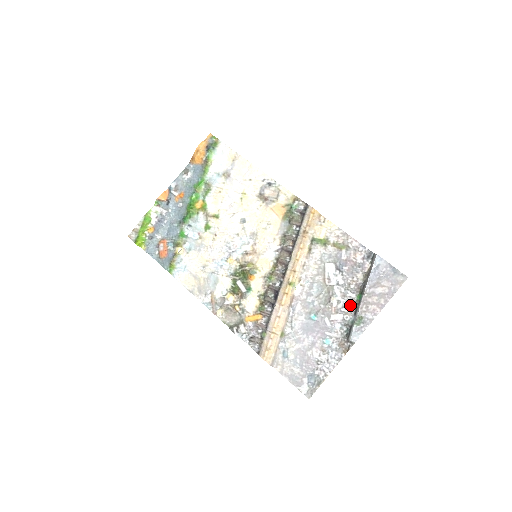
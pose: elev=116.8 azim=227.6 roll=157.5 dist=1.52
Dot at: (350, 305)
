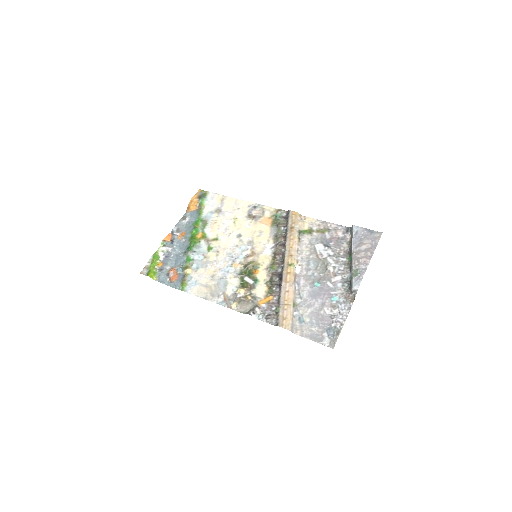
Dot at: (344, 267)
